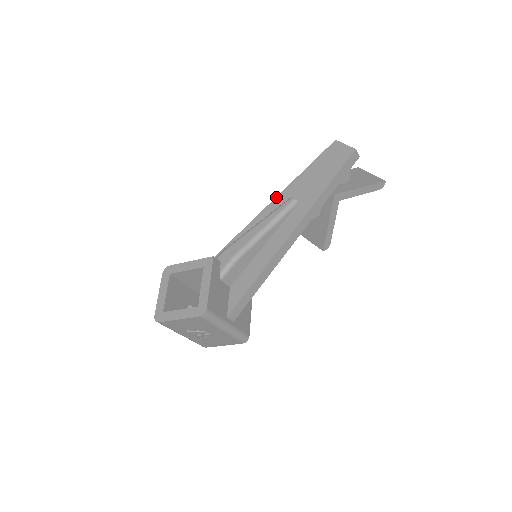
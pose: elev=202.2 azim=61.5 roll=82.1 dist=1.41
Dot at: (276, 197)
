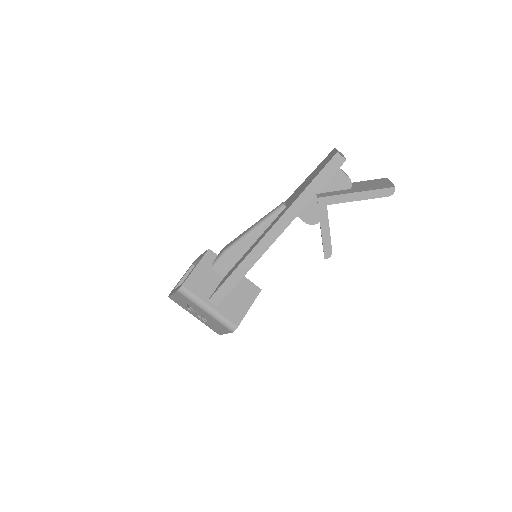
Dot at: occluded
